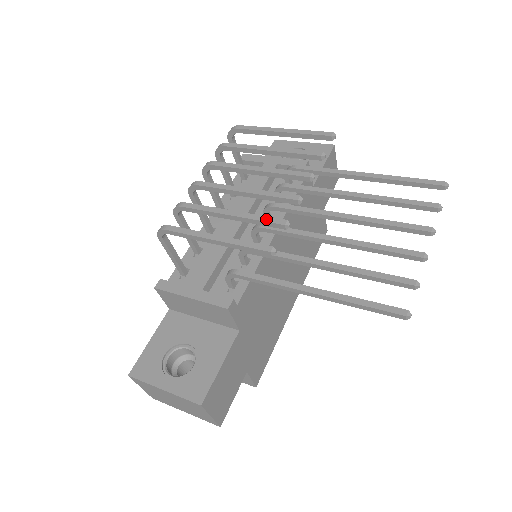
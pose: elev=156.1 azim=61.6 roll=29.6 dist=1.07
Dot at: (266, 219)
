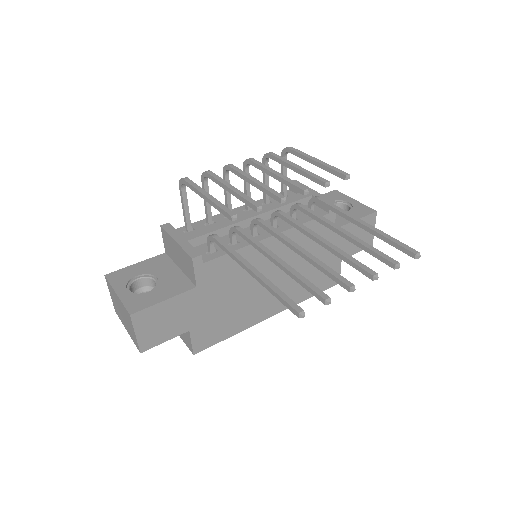
Dot at: (249, 199)
